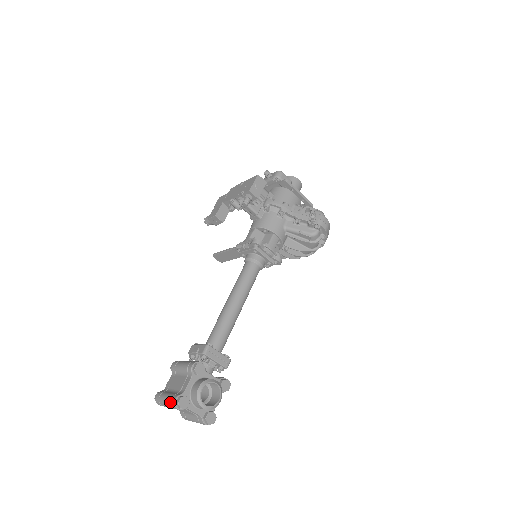
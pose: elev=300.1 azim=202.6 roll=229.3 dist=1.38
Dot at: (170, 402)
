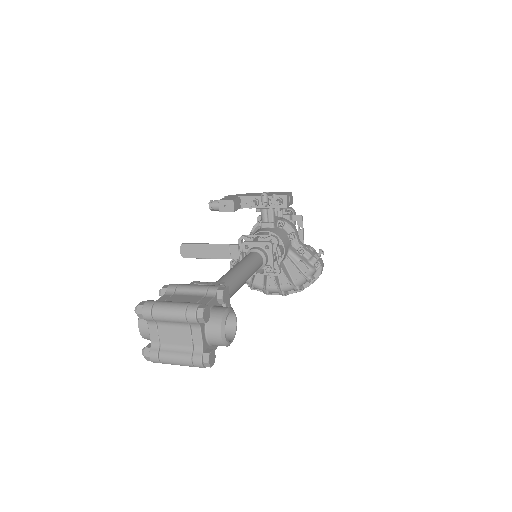
Dot at: (185, 306)
